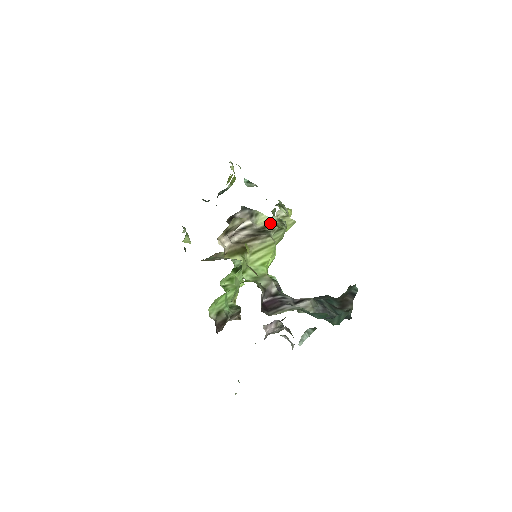
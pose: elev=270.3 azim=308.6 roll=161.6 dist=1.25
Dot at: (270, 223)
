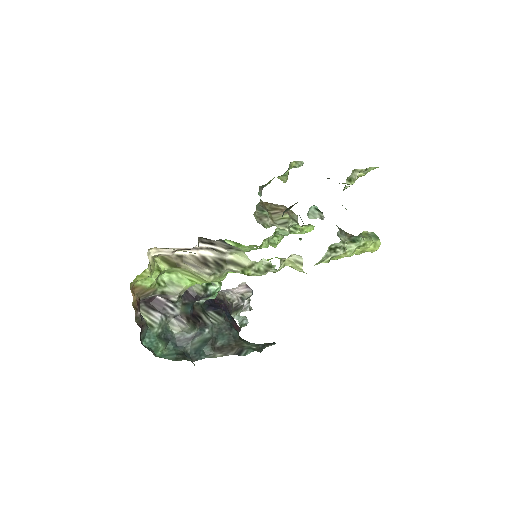
Dot at: (242, 264)
